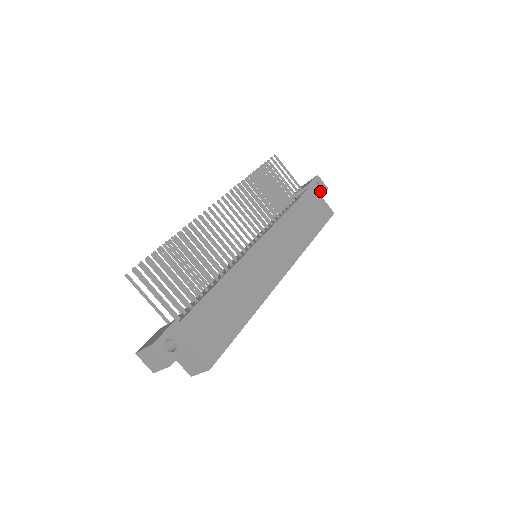
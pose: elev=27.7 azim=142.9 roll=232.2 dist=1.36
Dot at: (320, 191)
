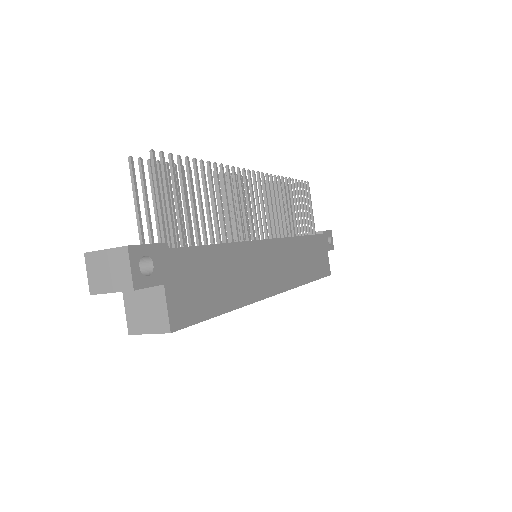
Dot at: (328, 245)
